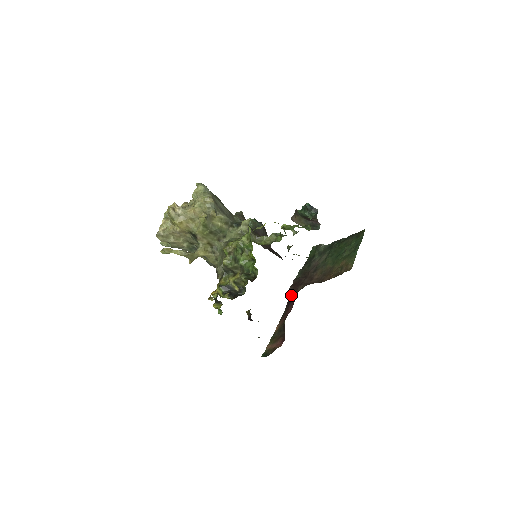
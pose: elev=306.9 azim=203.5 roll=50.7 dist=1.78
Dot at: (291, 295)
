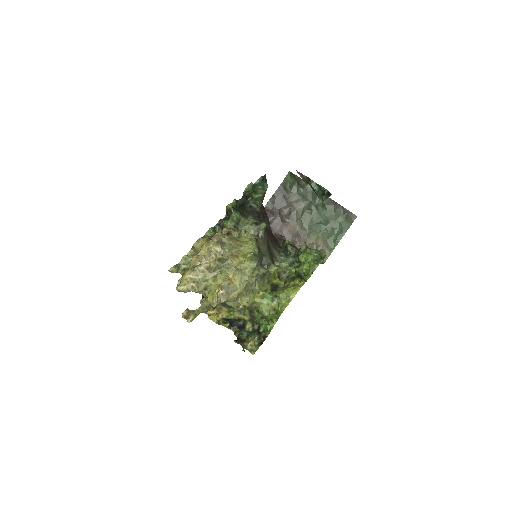
Dot at: occluded
